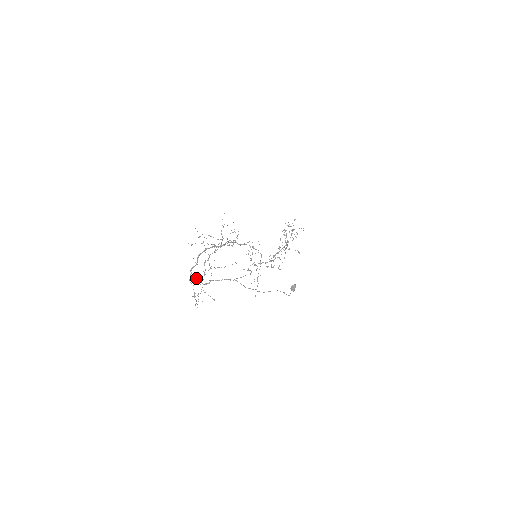
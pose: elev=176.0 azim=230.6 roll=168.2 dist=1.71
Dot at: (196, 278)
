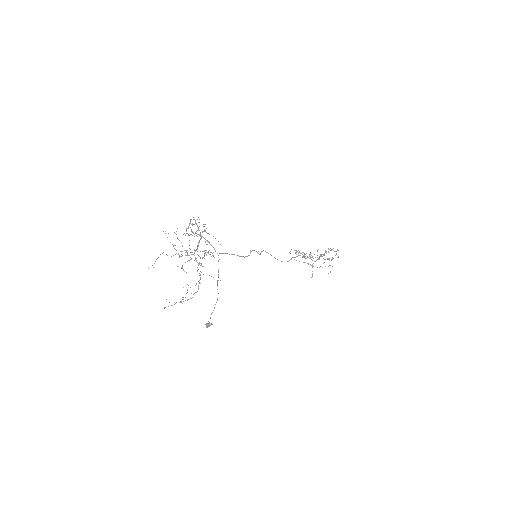
Dot at: occluded
